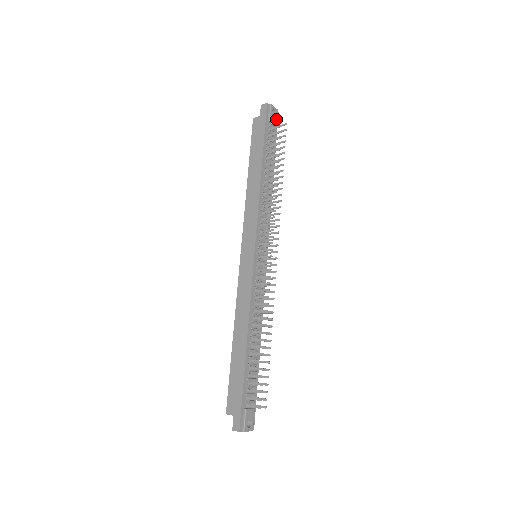
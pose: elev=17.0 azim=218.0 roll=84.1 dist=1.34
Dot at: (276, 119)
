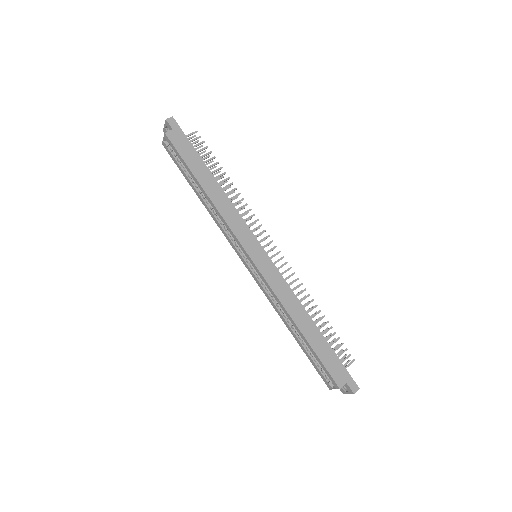
Dot at: occluded
